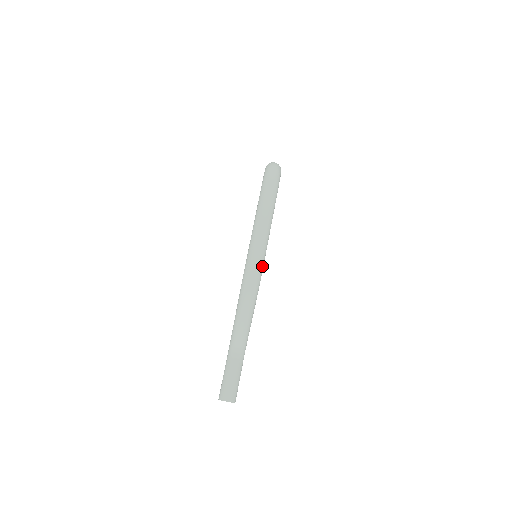
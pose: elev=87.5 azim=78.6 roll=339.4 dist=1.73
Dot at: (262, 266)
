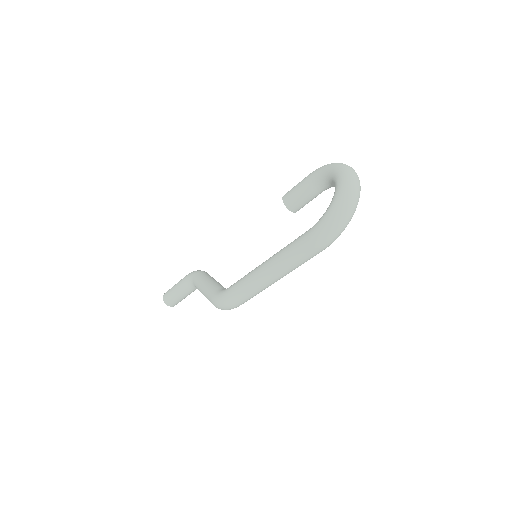
Dot at: (243, 303)
